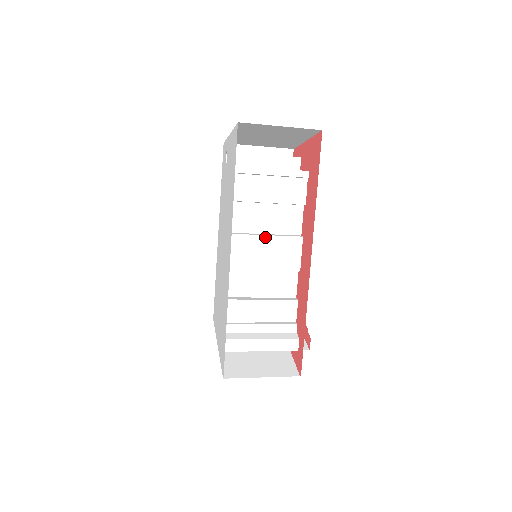
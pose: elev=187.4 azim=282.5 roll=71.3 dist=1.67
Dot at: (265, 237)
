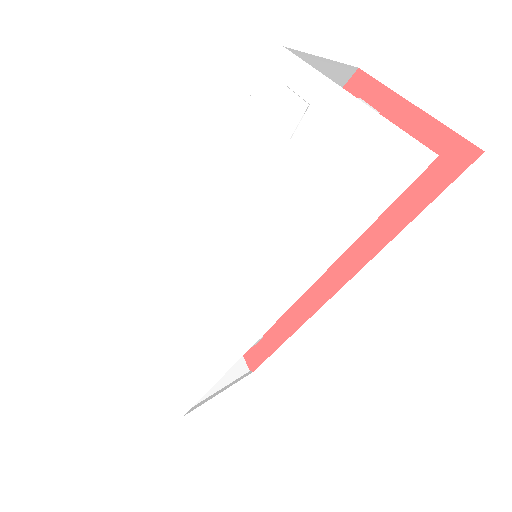
Dot at: occluded
